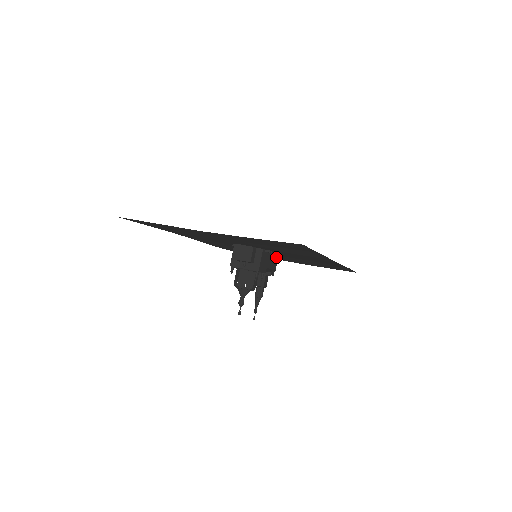
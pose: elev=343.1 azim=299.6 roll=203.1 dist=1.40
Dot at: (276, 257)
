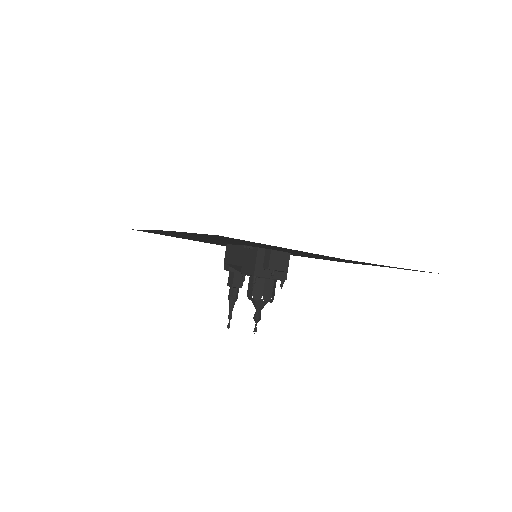
Dot at: occluded
